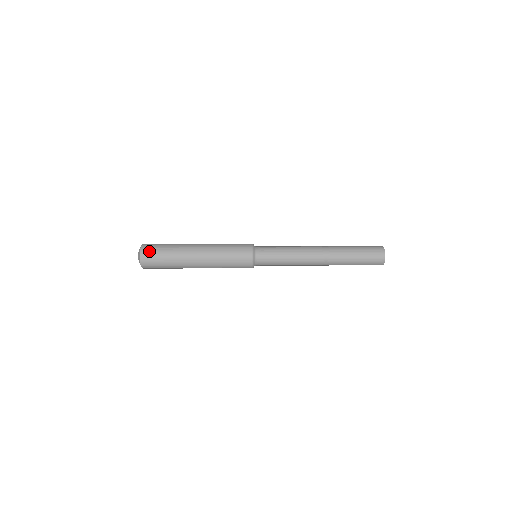
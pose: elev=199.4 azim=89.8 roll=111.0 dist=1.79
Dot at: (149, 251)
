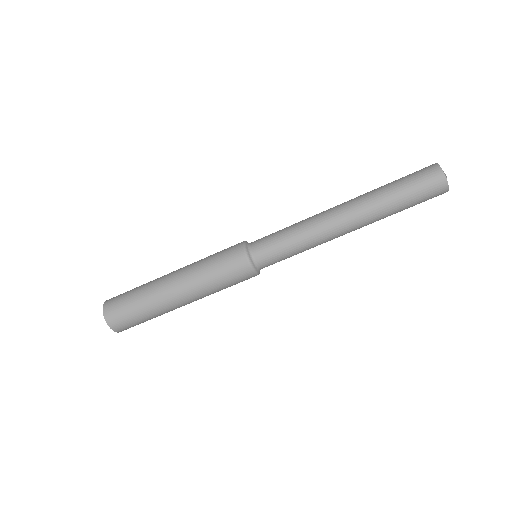
Dot at: (116, 296)
